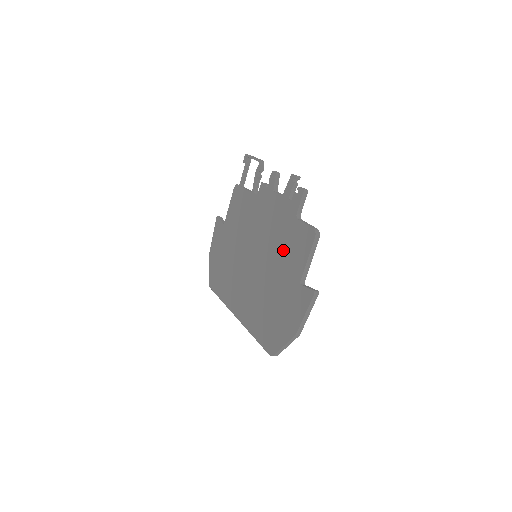
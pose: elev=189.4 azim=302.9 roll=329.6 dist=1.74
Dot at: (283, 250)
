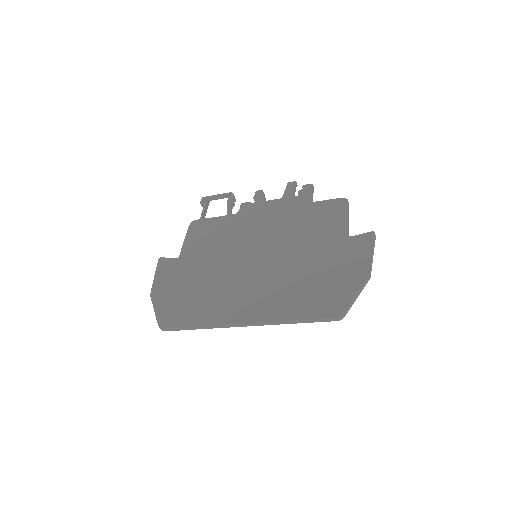
Dot at: (306, 228)
